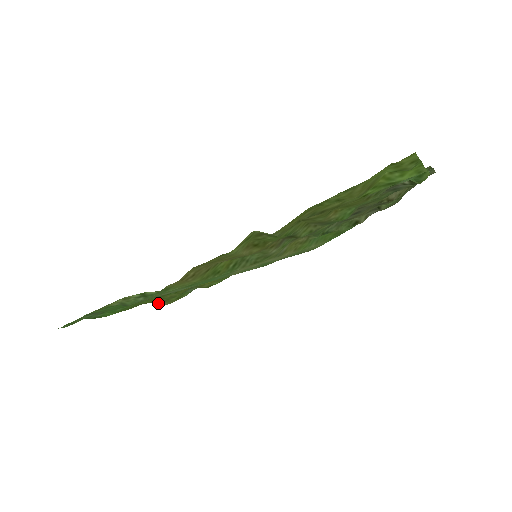
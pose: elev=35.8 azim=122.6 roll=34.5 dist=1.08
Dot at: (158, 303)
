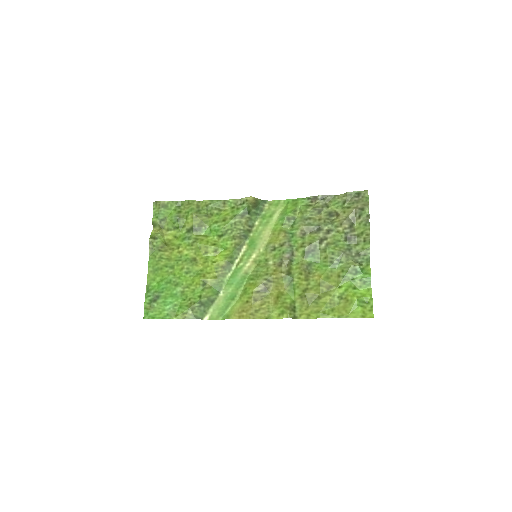
Dot at: (155, 232)
